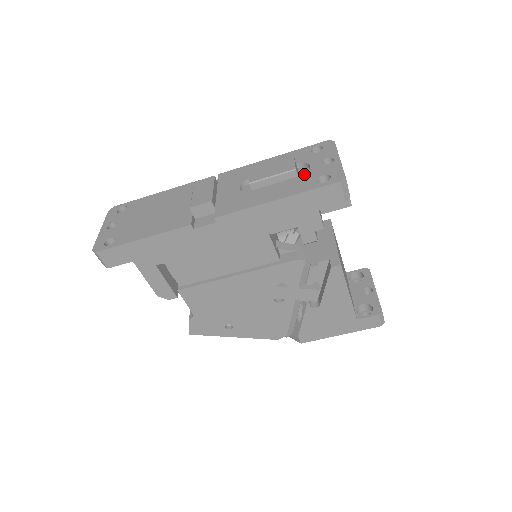
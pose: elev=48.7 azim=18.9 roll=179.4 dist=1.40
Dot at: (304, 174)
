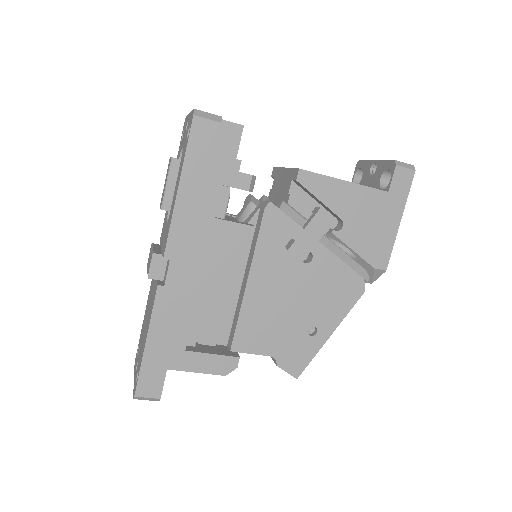
Dot at: (182, 153)
